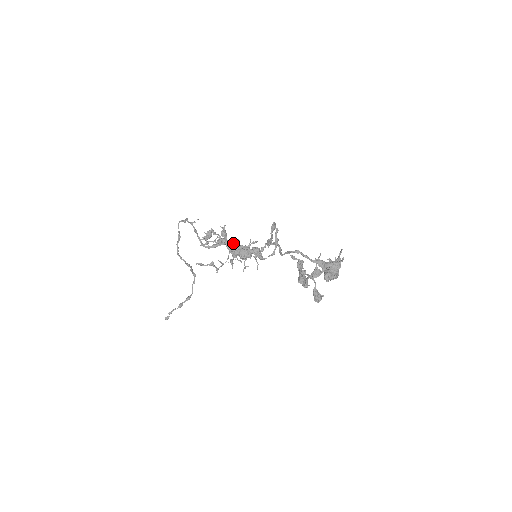
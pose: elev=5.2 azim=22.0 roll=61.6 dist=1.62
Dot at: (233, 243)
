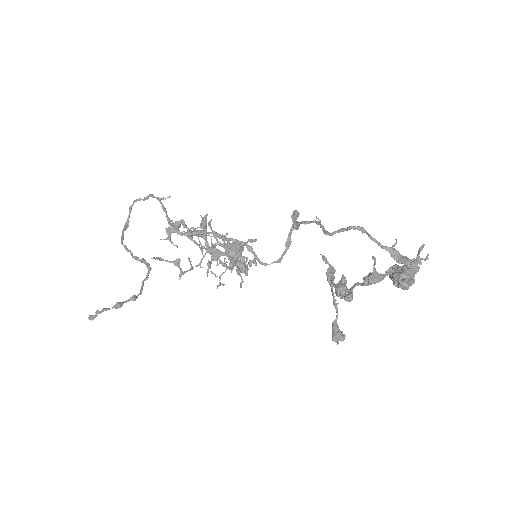
Dot at: (212, 243)
